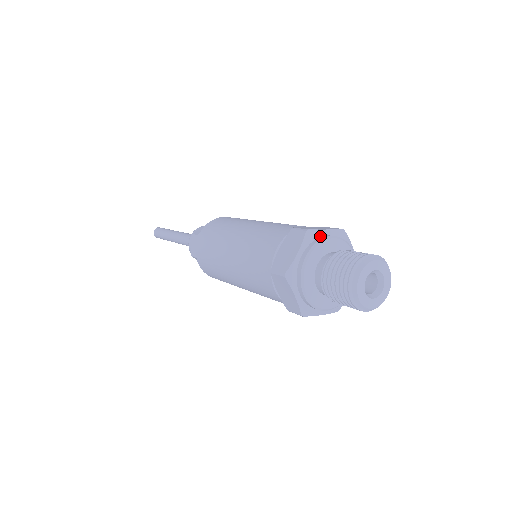
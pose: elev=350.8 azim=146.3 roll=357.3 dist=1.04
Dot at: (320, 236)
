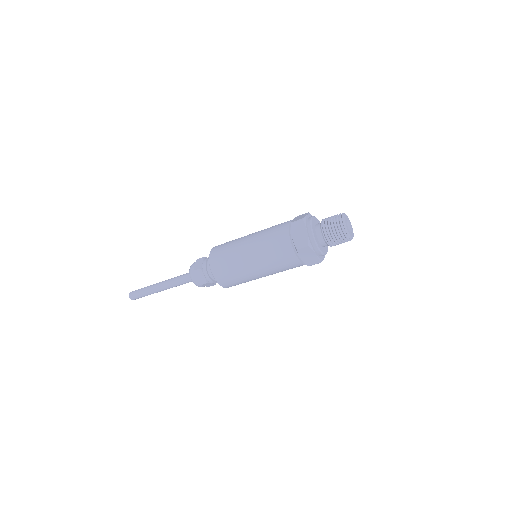
Dot at: (307, 219)
